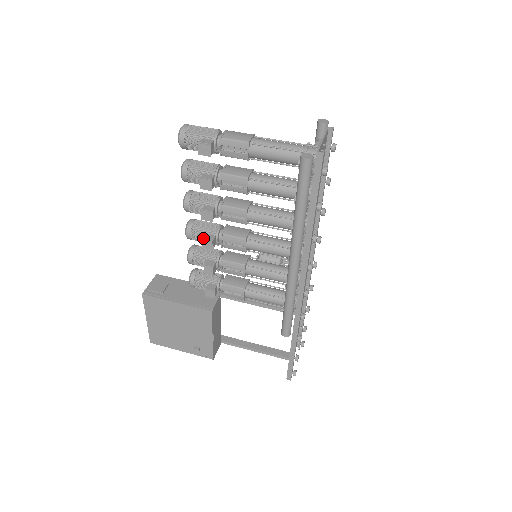
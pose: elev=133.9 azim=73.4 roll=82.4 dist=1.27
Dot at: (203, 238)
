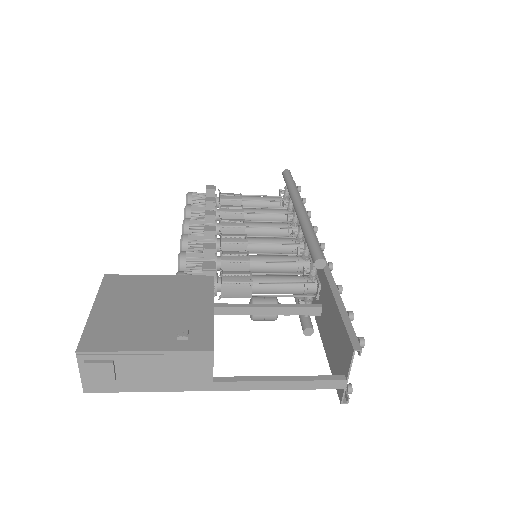
Dot at: (205, 226)
